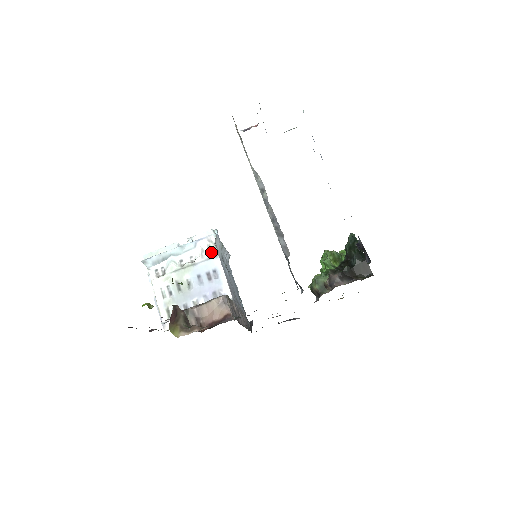
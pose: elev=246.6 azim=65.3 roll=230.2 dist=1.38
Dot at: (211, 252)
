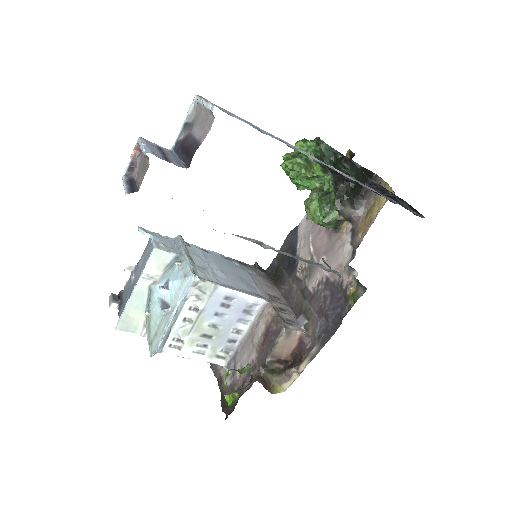
Dot at: (206, 289)
